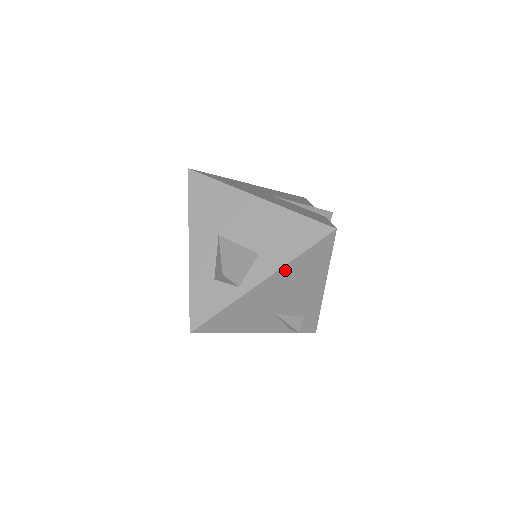
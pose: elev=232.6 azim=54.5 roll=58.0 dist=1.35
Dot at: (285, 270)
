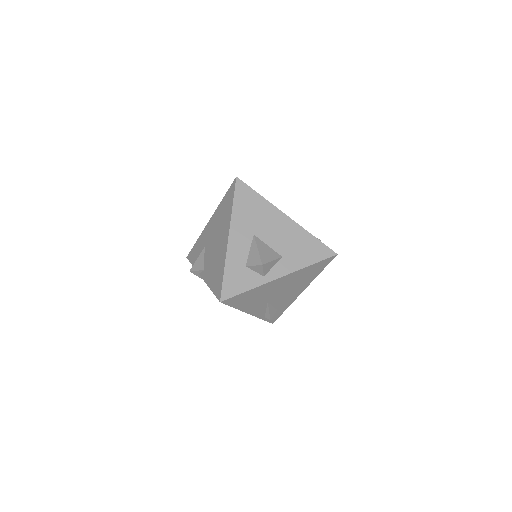
Dot at: (297, 273)
